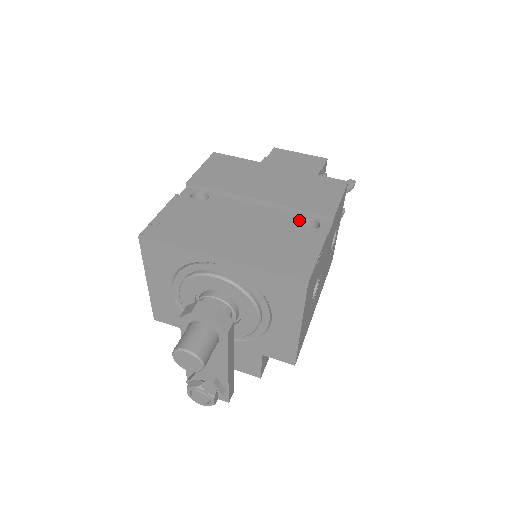
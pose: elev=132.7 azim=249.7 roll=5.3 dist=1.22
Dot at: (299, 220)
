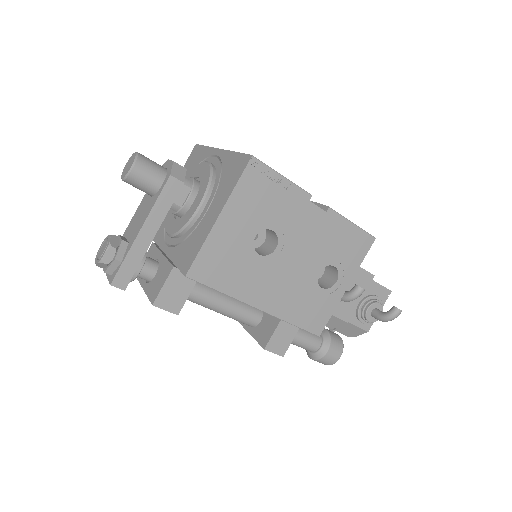
Dot at: occluded
